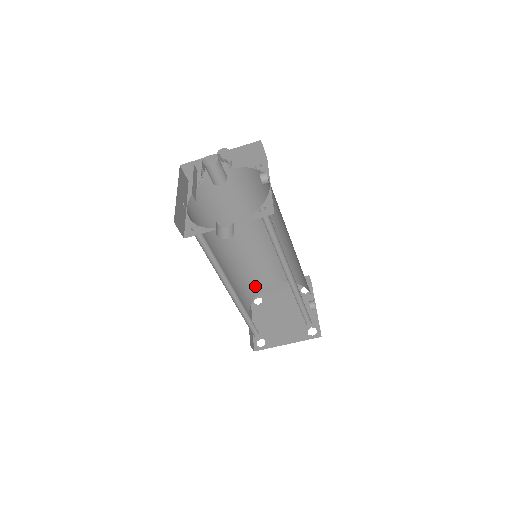
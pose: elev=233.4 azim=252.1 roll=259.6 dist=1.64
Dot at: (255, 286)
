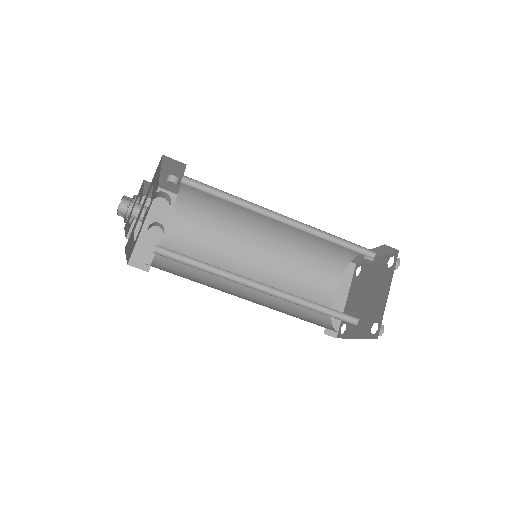
Dot at: (317, 314)
